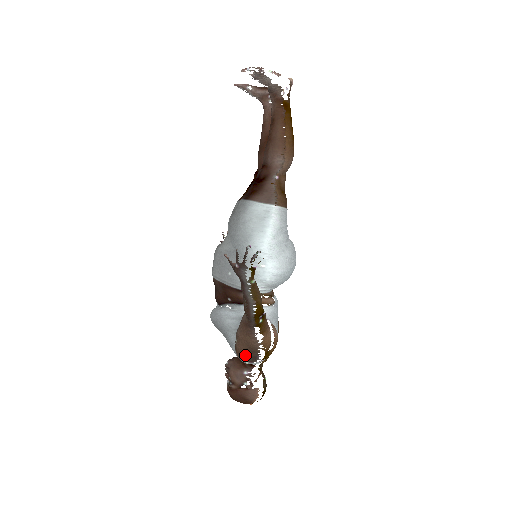
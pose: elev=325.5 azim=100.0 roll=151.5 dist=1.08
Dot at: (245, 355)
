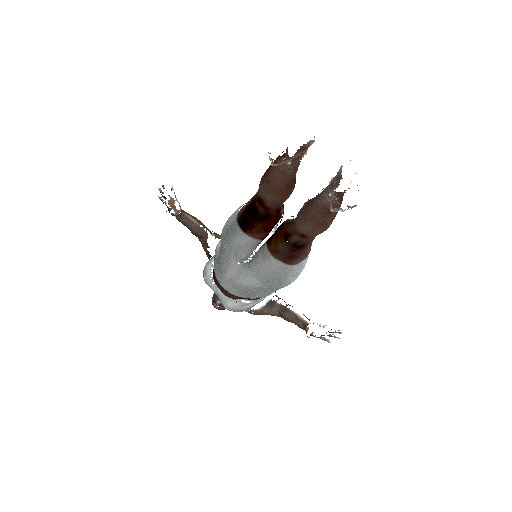
Dot at: occluded
